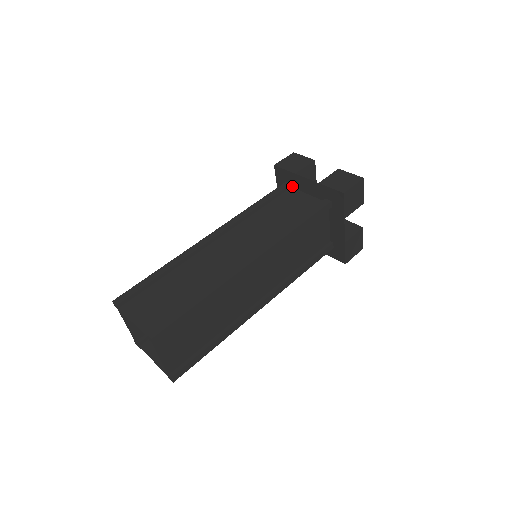
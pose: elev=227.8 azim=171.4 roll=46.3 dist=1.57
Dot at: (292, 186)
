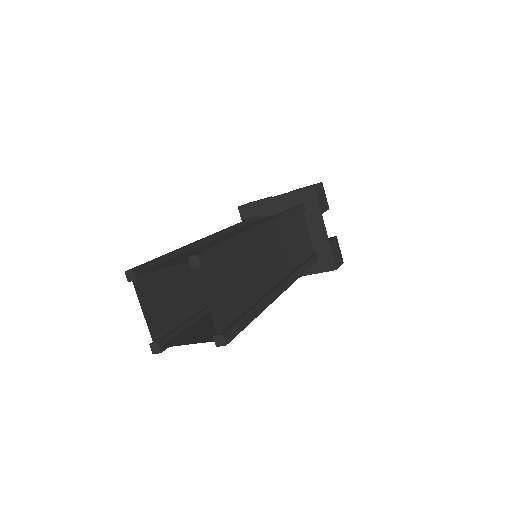
Dot at: (261, 217)
